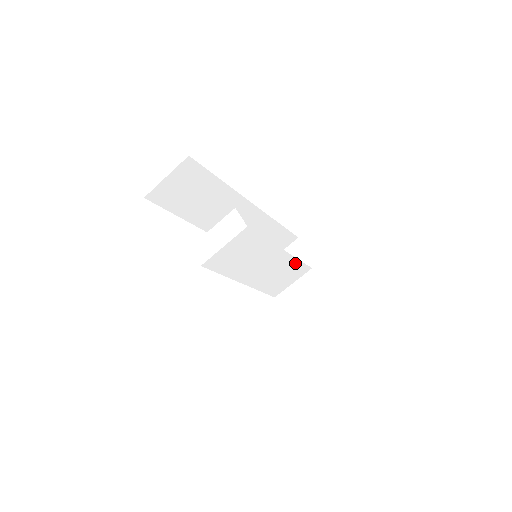
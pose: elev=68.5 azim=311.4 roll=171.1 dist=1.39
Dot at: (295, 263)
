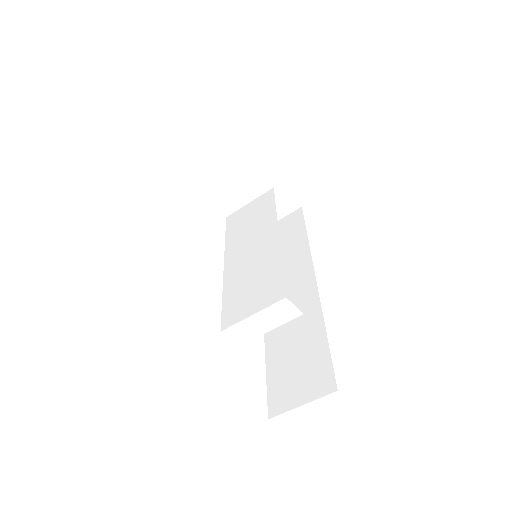
Dot at: occluded
